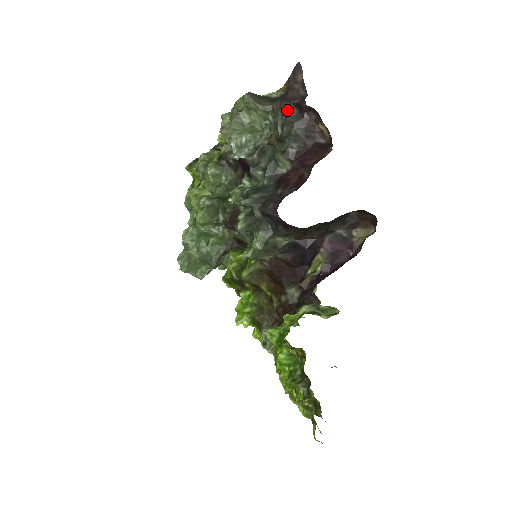
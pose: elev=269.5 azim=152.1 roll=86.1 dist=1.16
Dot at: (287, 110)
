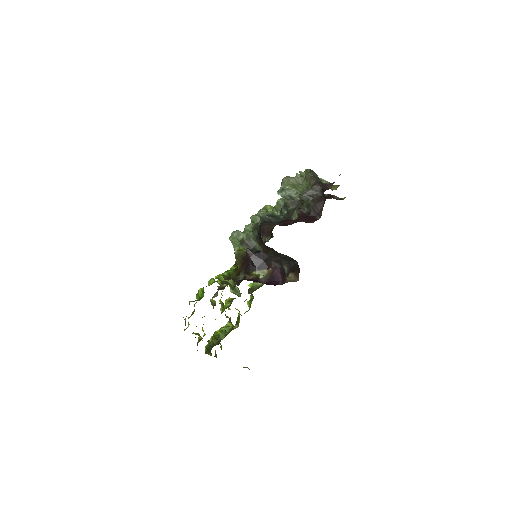
Dot at: (317, 190)
